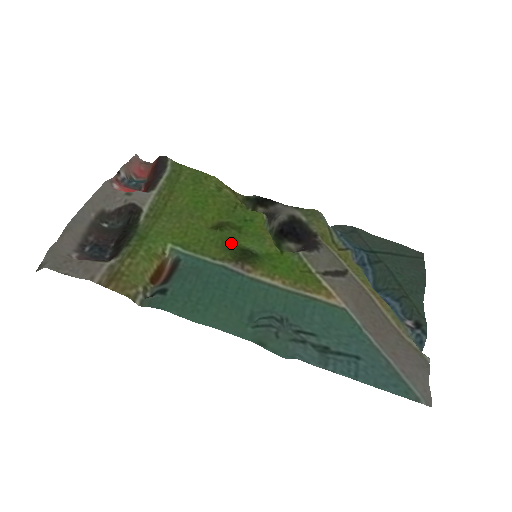
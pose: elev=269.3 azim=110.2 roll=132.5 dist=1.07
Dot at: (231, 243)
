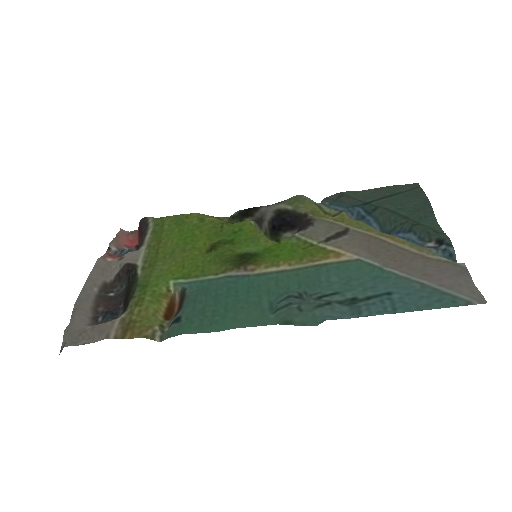
Dot at: (228, 255)
